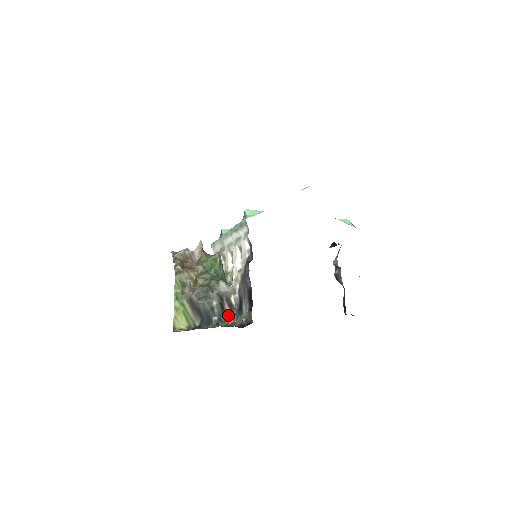
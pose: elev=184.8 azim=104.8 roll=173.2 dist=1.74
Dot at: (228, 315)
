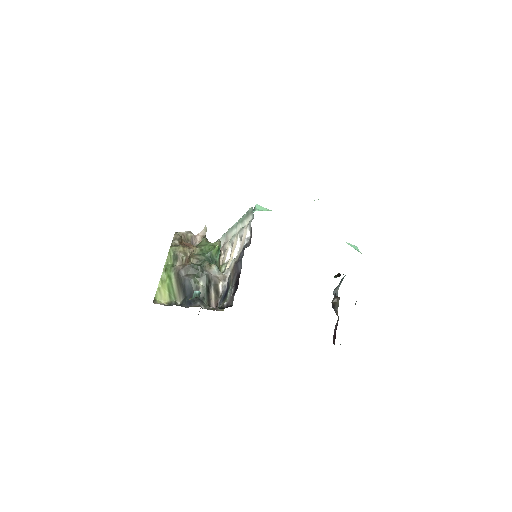
Dot at: (212, 301)
